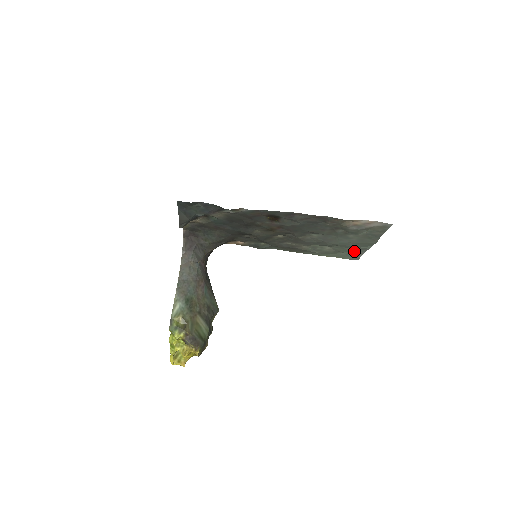
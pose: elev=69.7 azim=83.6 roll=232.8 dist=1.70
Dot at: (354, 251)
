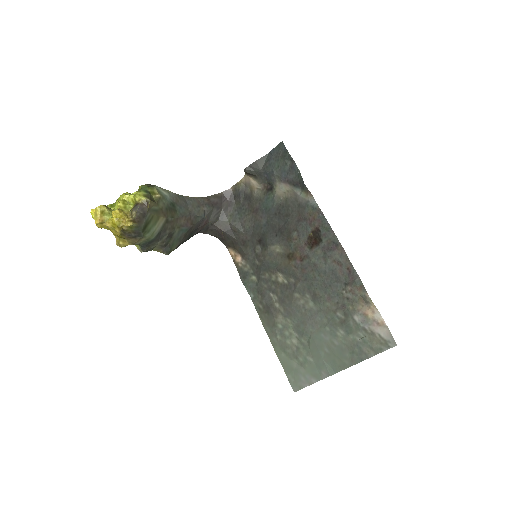
Dot at: (310, 370)
